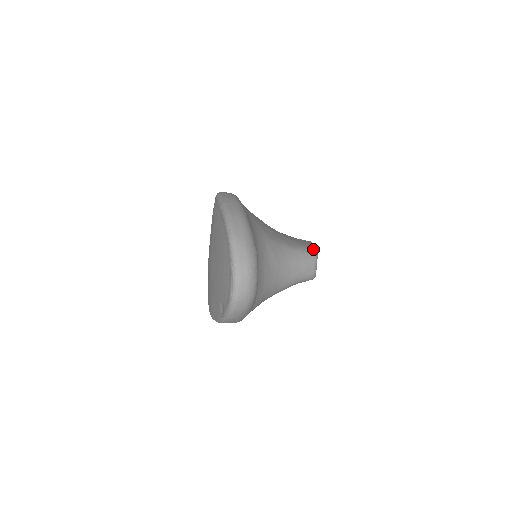
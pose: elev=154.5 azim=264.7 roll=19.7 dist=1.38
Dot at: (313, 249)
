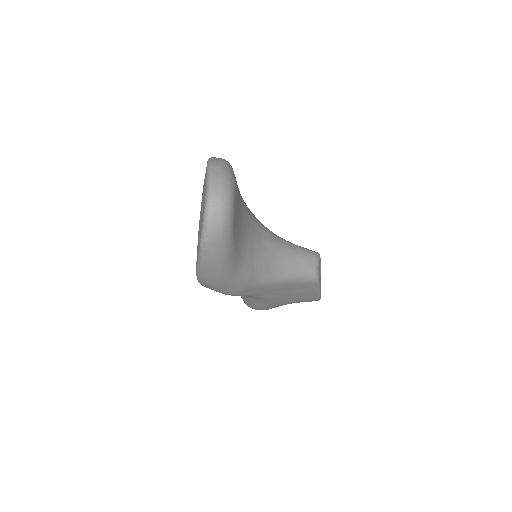
Dot at: occluded
